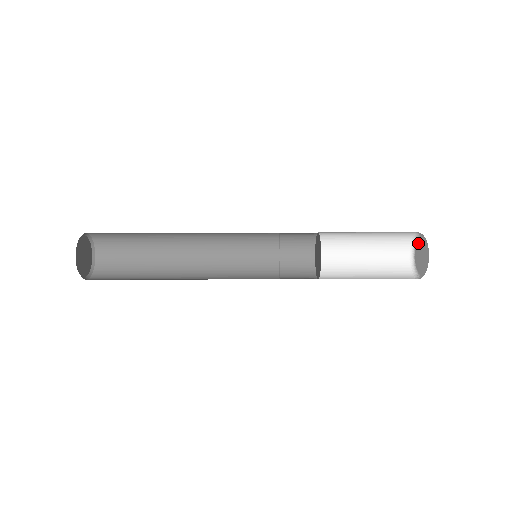
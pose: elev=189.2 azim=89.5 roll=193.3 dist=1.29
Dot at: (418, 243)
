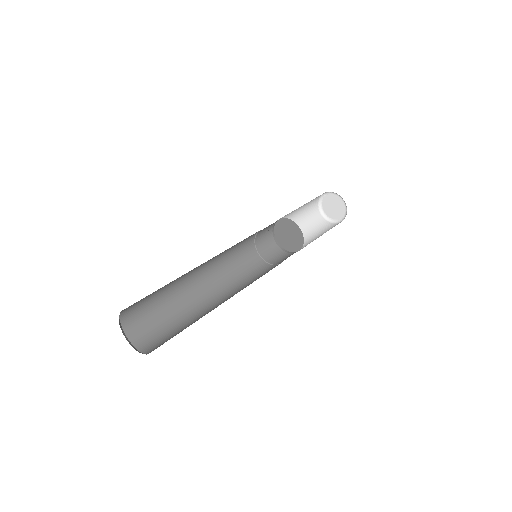
Dot at: (339, 200)
